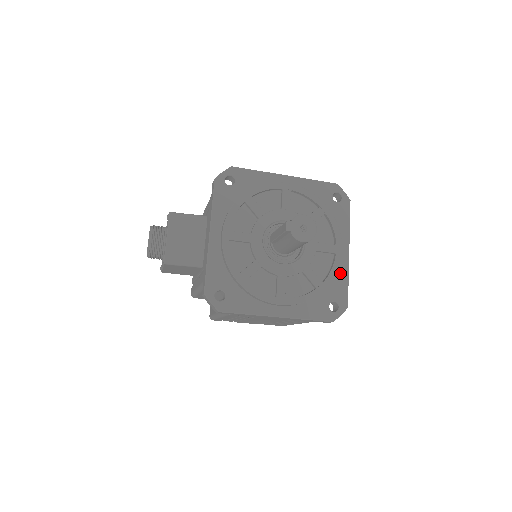
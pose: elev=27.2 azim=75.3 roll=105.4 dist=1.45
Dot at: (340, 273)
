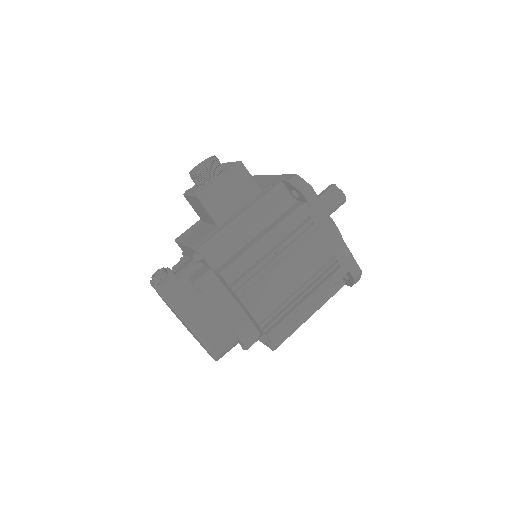
Dot at: occluded
